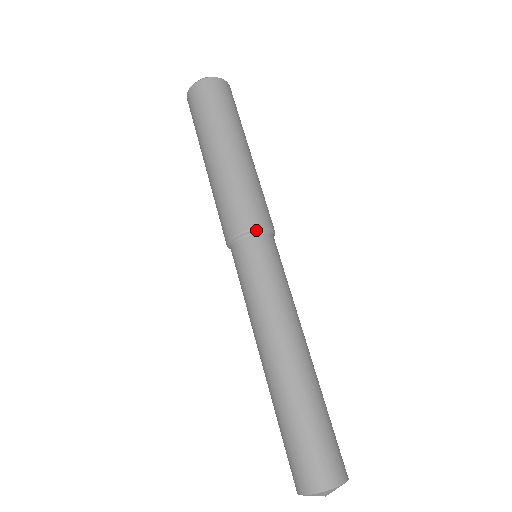
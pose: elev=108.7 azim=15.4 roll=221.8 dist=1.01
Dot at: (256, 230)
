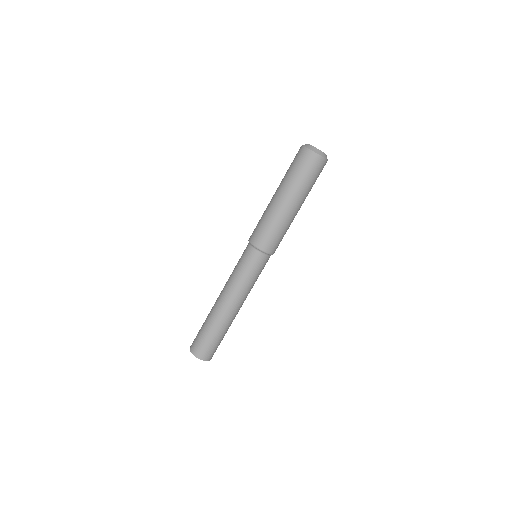
Dot at: (263, 252)
